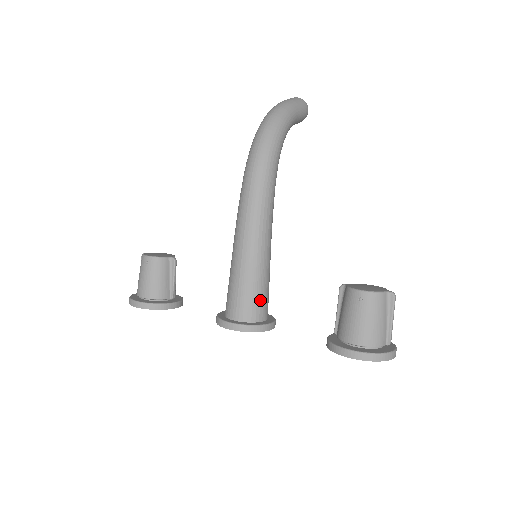
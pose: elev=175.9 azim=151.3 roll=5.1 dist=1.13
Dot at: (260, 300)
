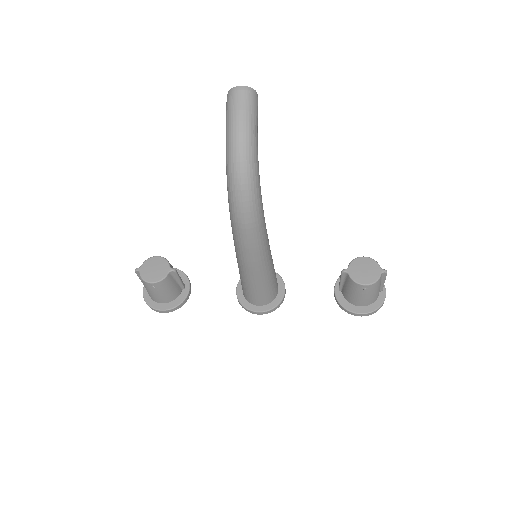
Dot at: (274, 288)
